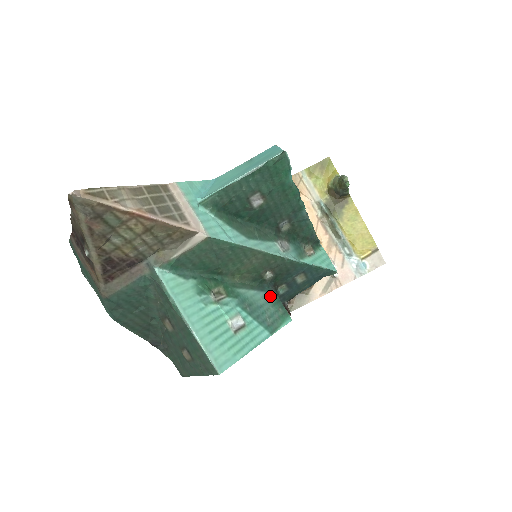
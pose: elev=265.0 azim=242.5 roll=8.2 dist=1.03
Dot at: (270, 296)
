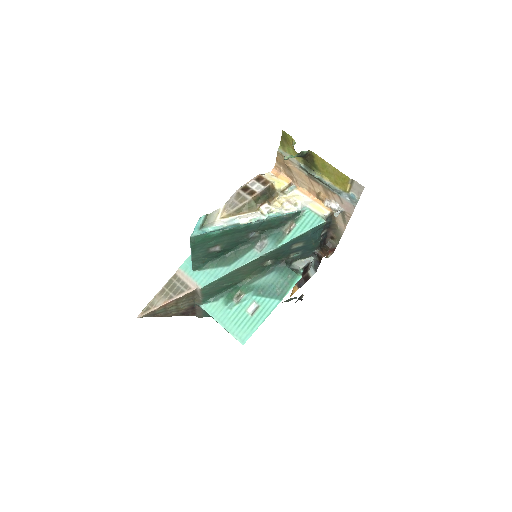
Dot at: (280, 271)
